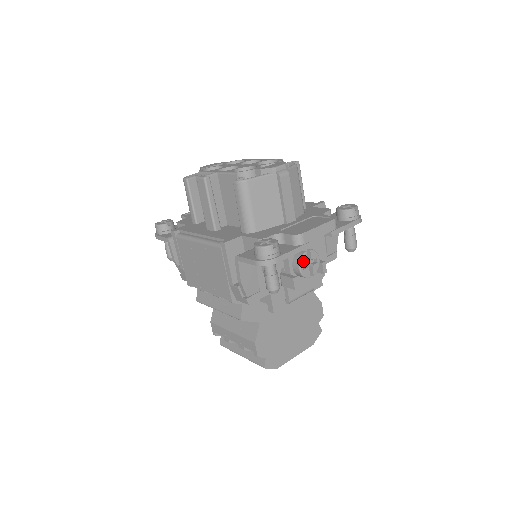
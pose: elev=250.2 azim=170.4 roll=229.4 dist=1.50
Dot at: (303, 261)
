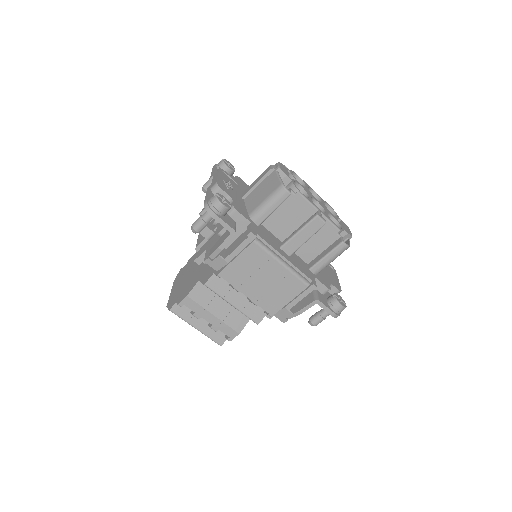
Dot at: occluded
